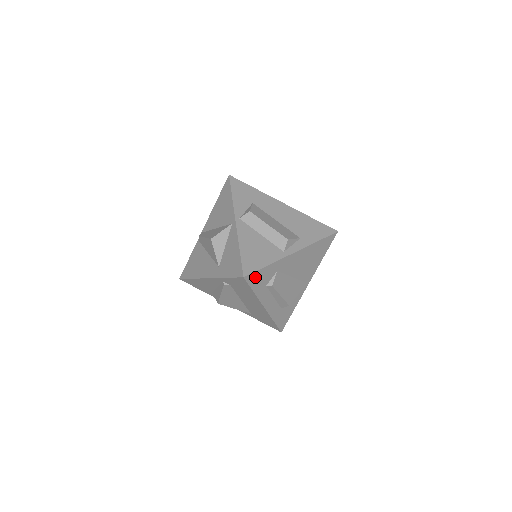
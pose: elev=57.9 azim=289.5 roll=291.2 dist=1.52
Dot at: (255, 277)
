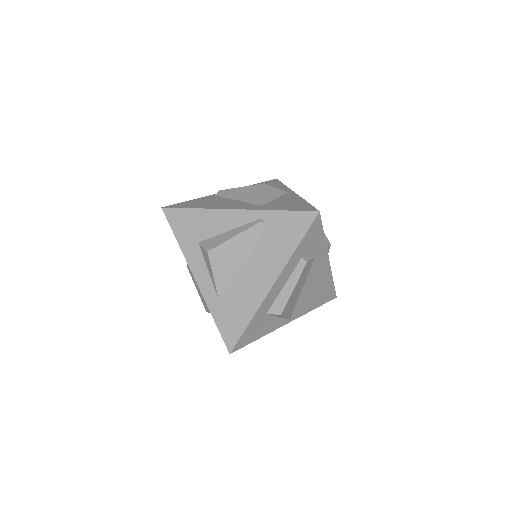
Dot at: (315, 229)
